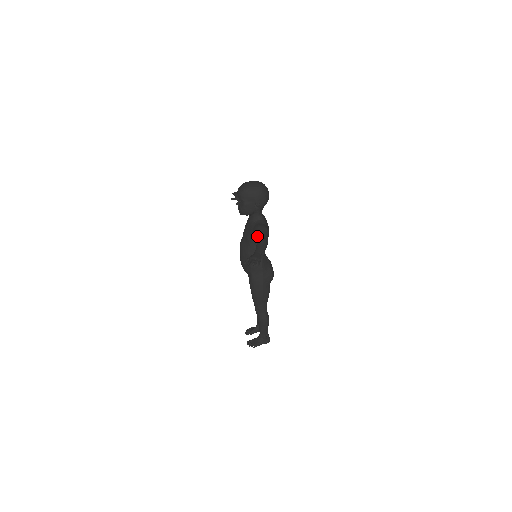
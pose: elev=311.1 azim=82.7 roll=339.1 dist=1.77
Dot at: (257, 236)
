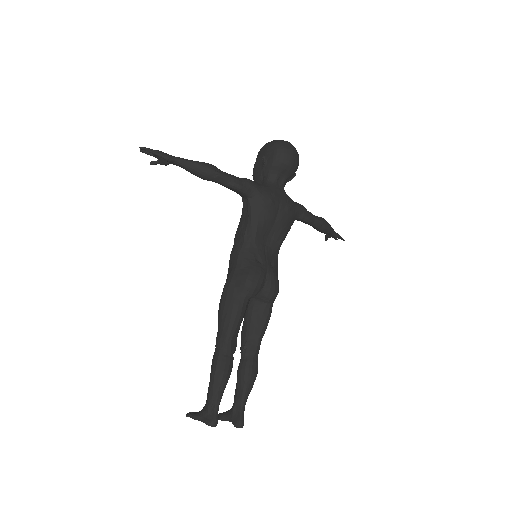
Dot at: occluded
